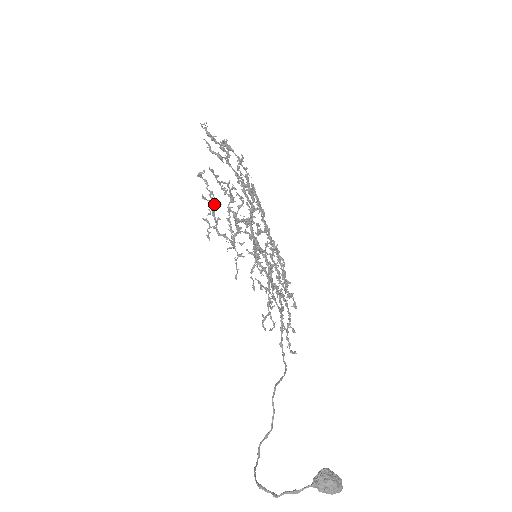
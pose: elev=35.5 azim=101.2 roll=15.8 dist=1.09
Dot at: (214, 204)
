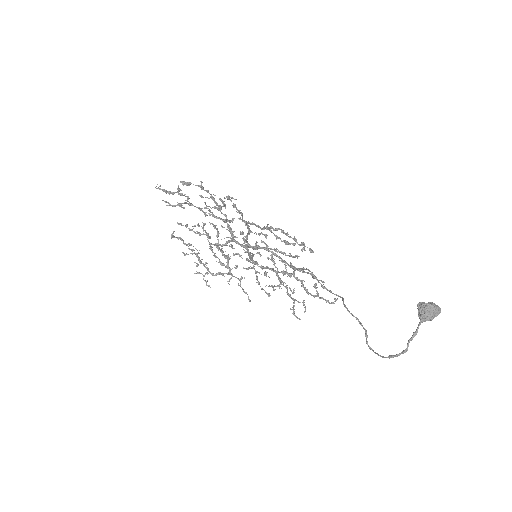
Dot at: (196, 254)
